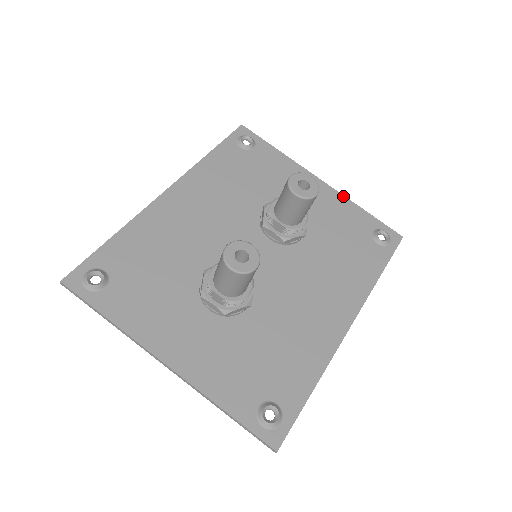
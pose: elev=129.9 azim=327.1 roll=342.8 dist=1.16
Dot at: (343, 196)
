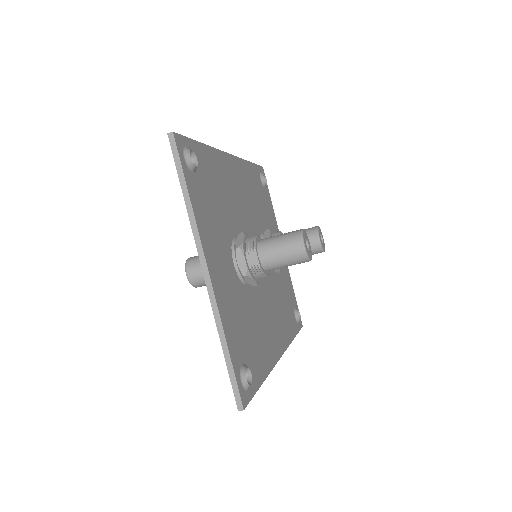
Dot at: (288, 269)
